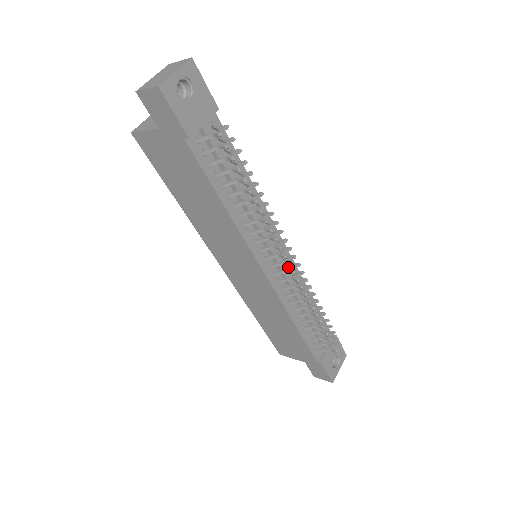
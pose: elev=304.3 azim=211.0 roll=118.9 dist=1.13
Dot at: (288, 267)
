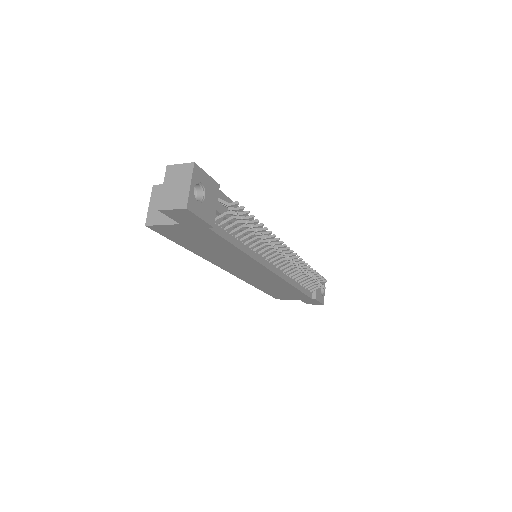
Dot at: occluded
